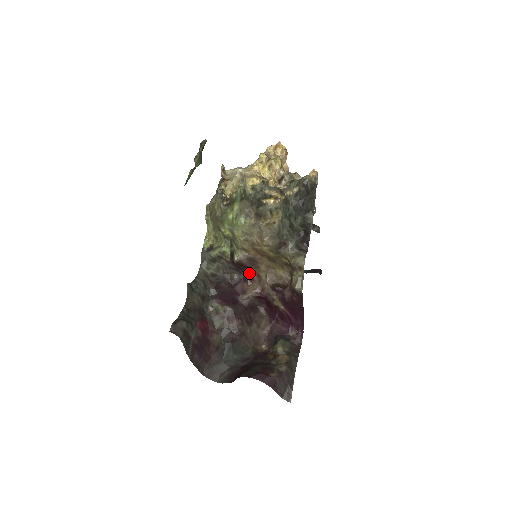
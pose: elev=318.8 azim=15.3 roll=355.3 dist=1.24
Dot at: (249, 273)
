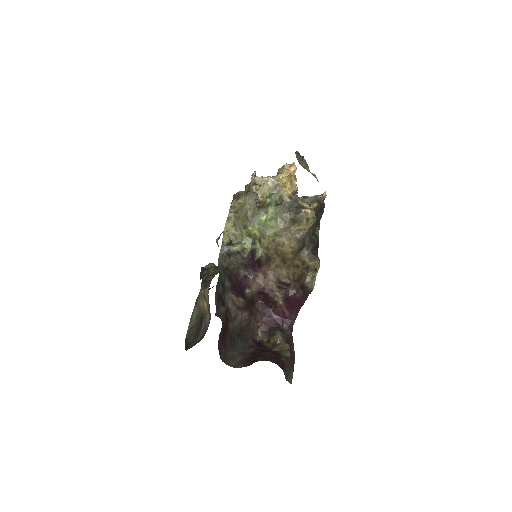
Dot at: (256, 270)
